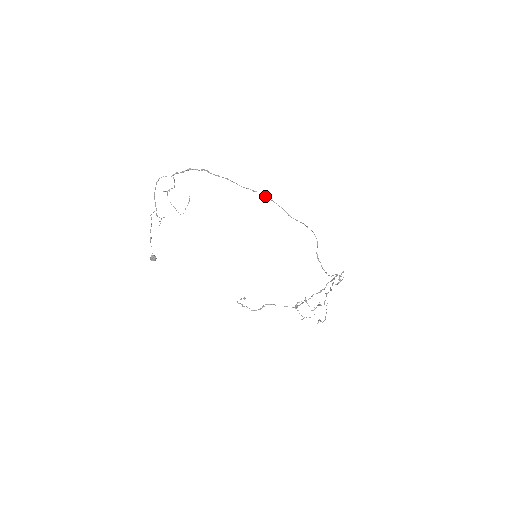
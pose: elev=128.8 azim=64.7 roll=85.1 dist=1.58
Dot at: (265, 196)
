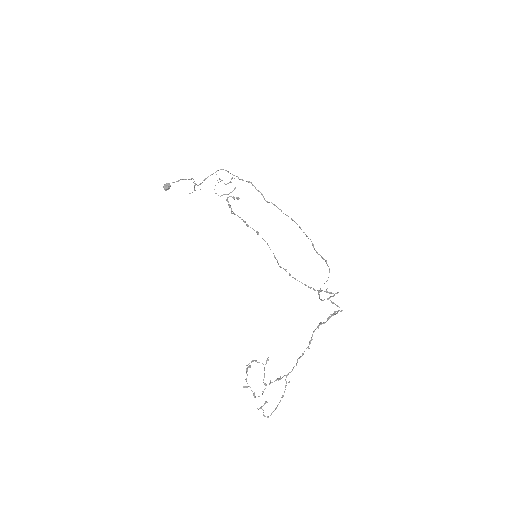
Dot at: (300, 227)
